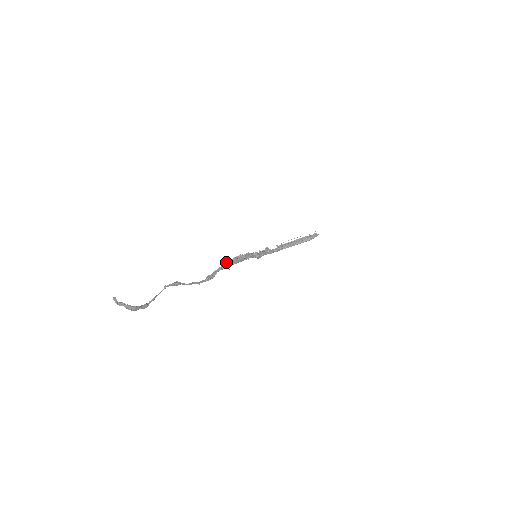
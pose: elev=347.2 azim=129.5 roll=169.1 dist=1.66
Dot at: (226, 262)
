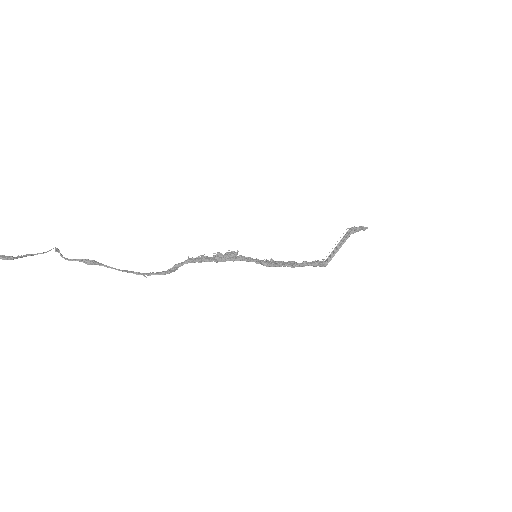
Dot at: (196, 258)
